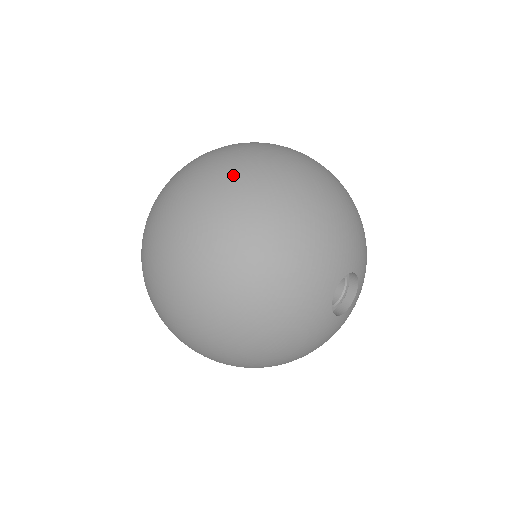
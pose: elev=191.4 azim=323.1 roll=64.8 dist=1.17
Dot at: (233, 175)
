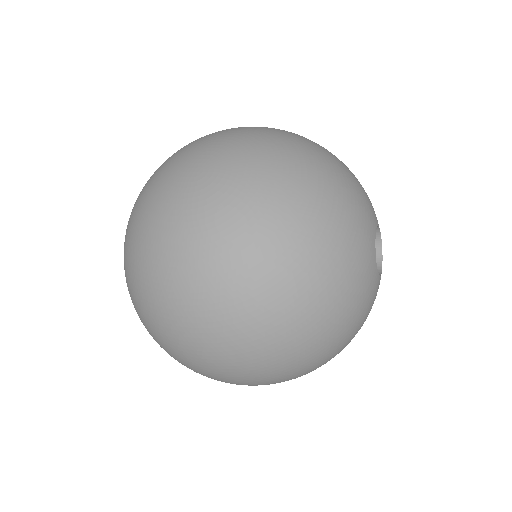
Dot at: (253, 128)
